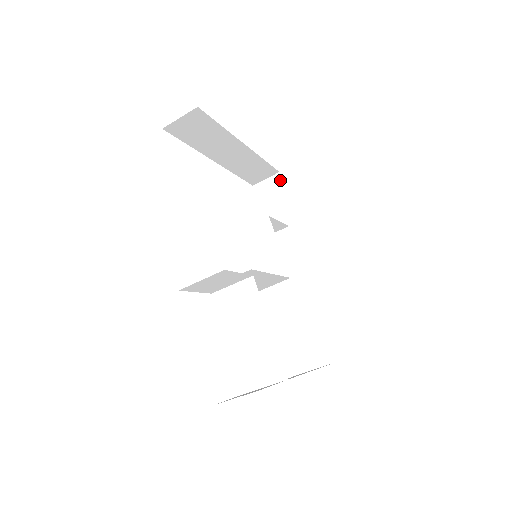
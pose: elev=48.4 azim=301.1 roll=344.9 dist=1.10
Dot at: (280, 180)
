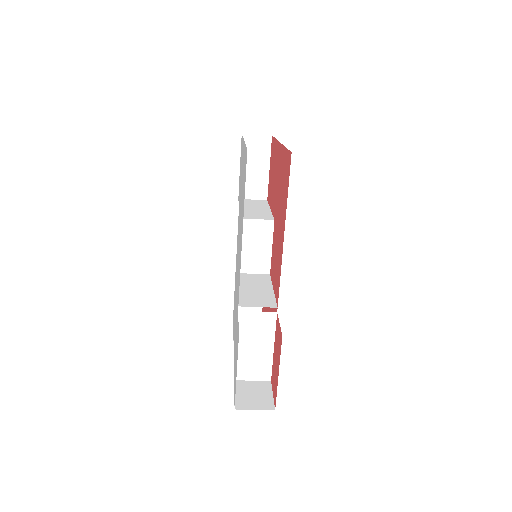
Dot at: (269, 143)
